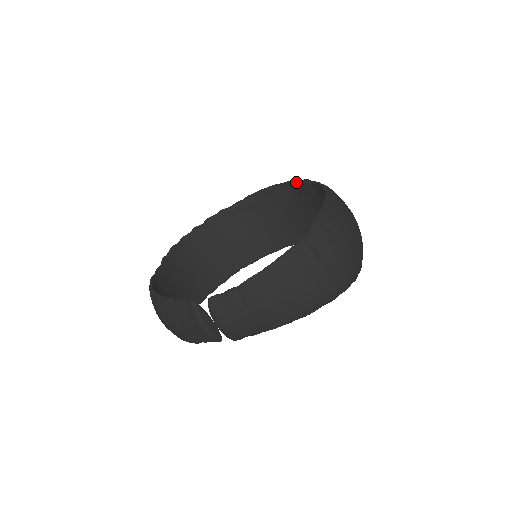
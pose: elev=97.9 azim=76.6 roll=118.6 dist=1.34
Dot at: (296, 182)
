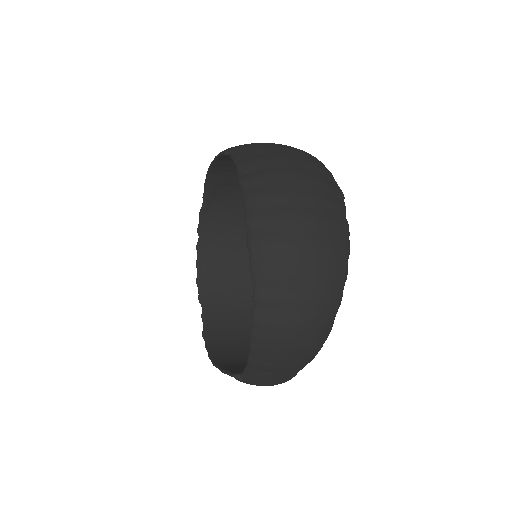
Dot at: (221, 156)
